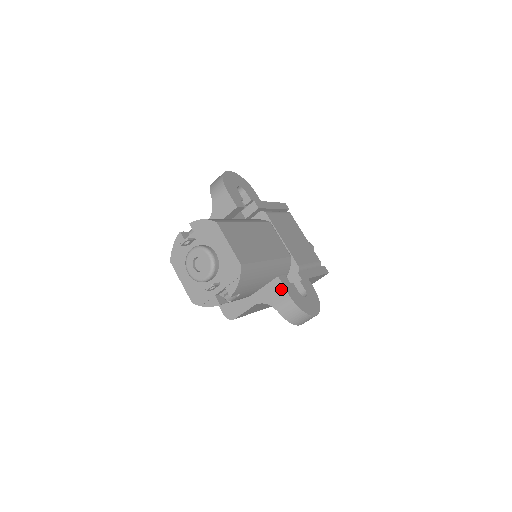
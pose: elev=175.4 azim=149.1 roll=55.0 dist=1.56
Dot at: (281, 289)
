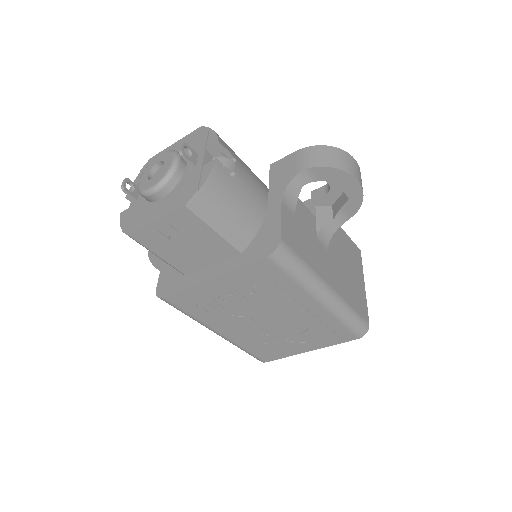
Dot at: (284, 161)
